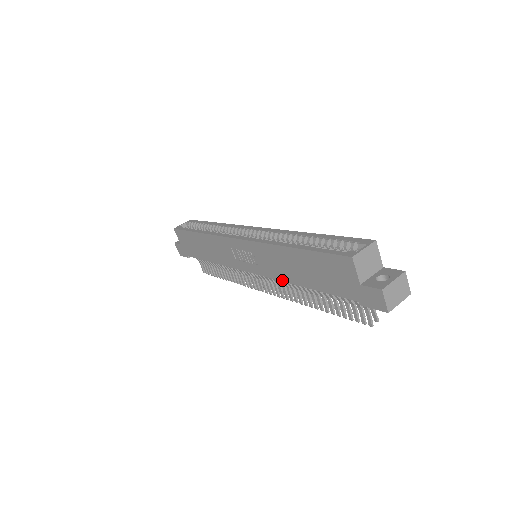
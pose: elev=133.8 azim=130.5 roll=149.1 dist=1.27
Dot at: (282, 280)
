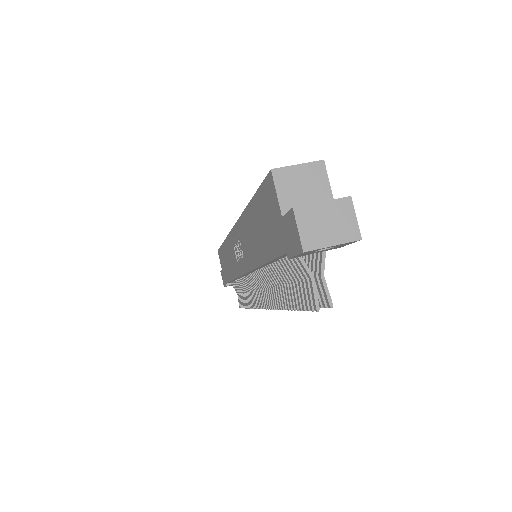
Dot at: (254, 267)
